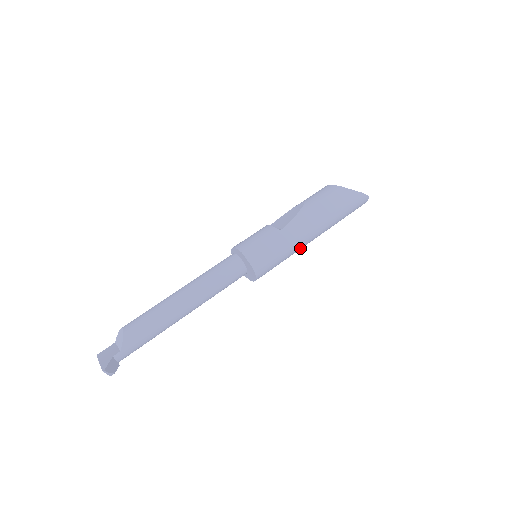
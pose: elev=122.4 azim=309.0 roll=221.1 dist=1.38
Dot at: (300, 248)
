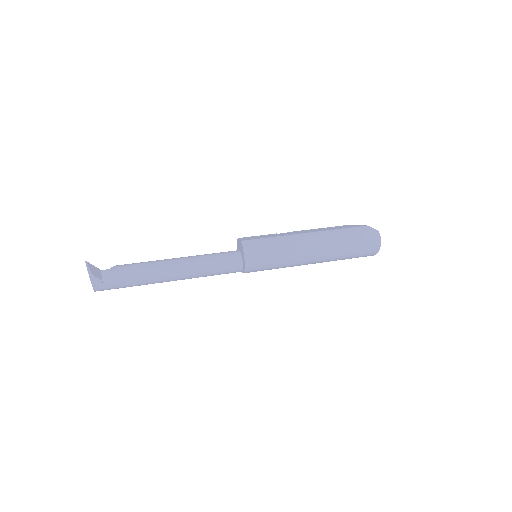
Dot at: (297, 249)
